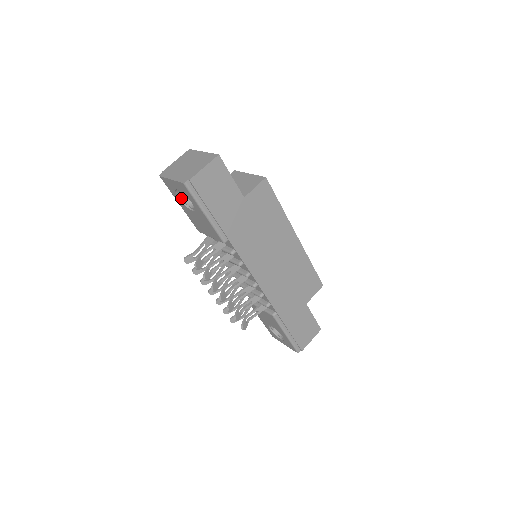
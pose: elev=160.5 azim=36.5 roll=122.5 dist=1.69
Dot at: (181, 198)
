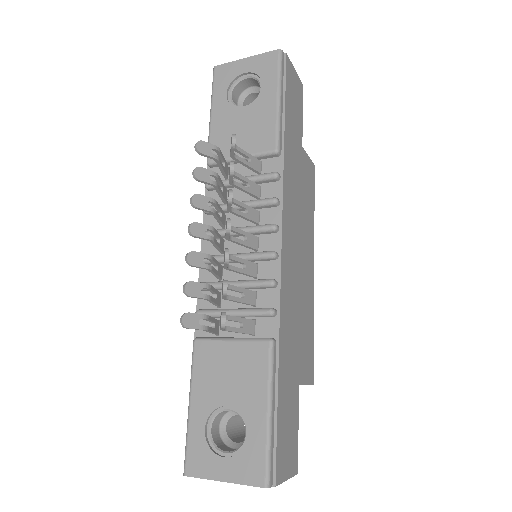
Dot at: (229, 97)
